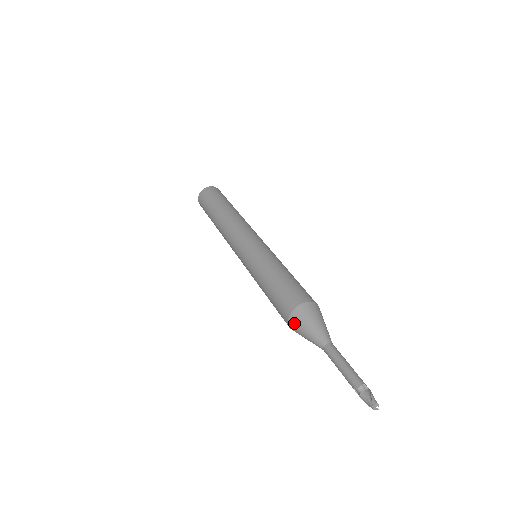
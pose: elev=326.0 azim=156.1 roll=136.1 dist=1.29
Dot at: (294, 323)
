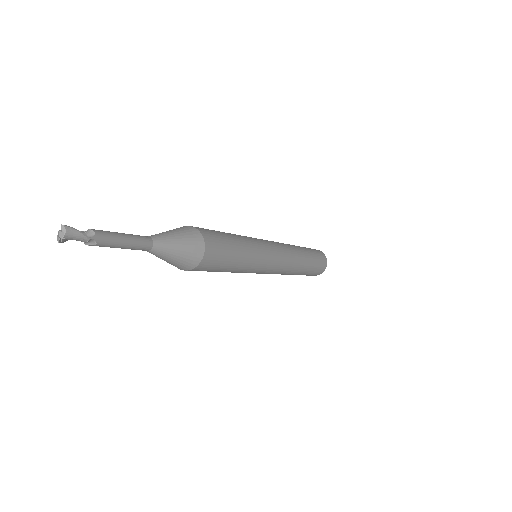
Dot at: occluded
